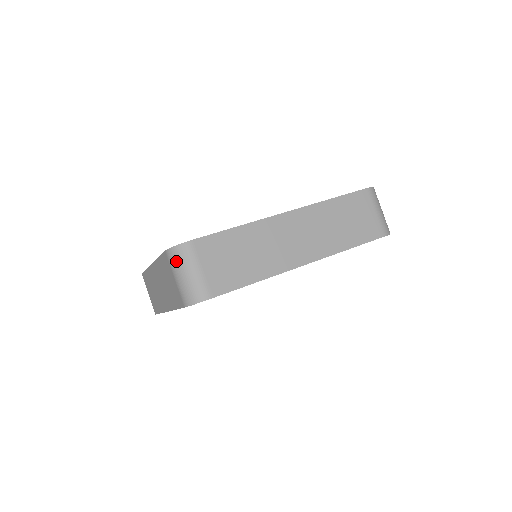
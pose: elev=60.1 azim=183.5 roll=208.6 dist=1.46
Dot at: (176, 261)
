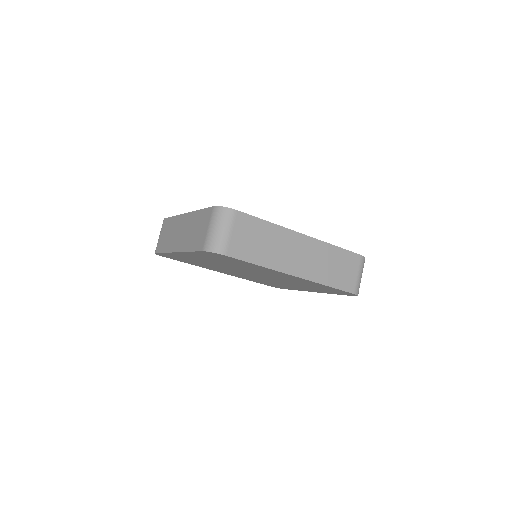
Dot at: (218, 217)
